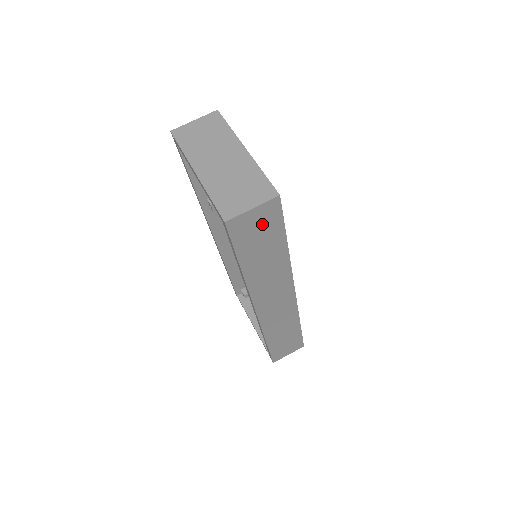
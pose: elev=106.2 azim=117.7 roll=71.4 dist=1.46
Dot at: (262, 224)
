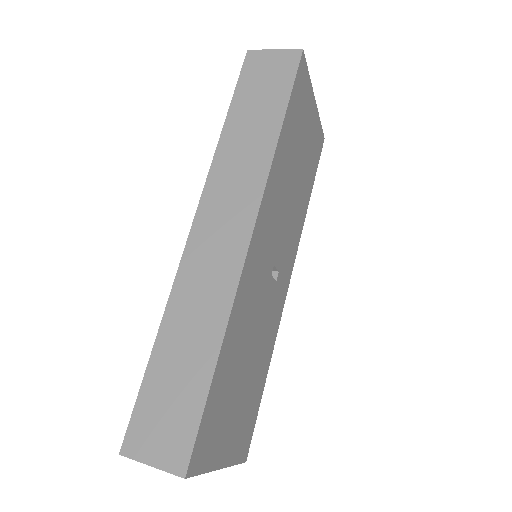
Dot at: (273, 74)
